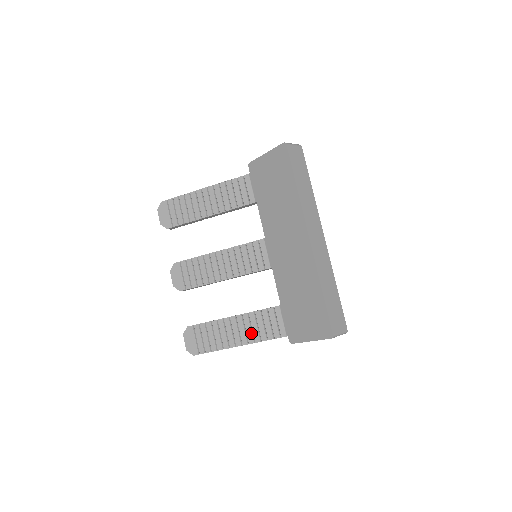
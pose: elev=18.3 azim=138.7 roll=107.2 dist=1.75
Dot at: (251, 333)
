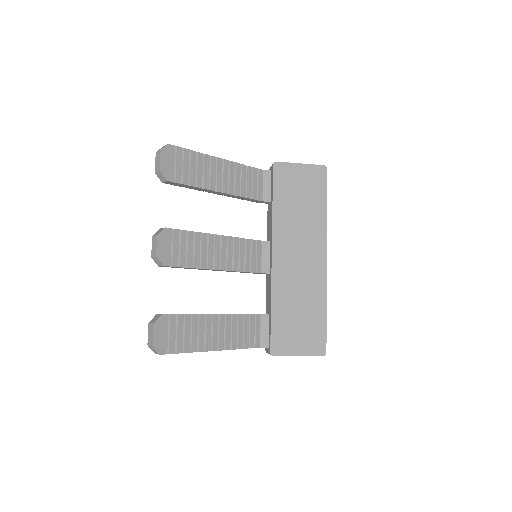
Dot at: (230, 338)
